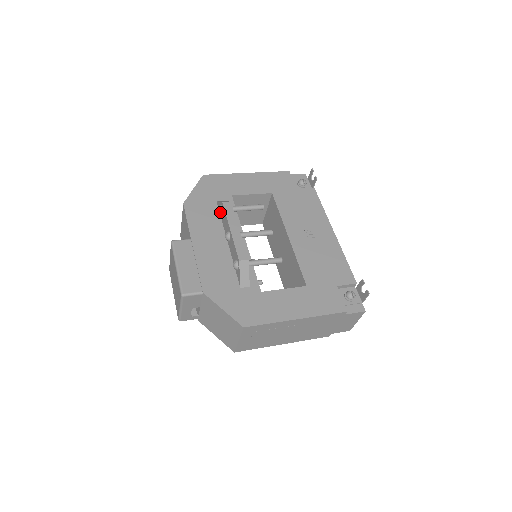
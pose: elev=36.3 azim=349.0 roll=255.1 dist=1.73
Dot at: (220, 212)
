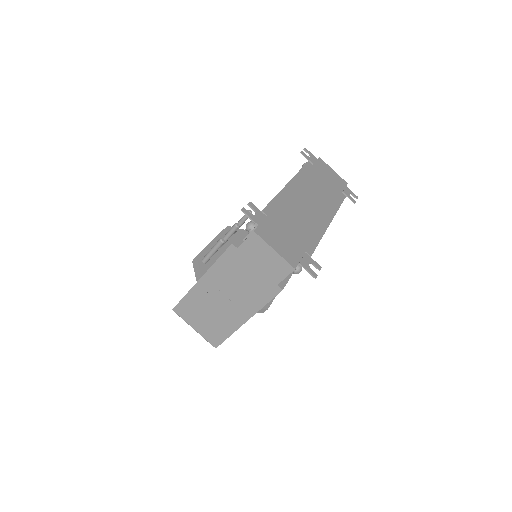
Dot at: occluded
